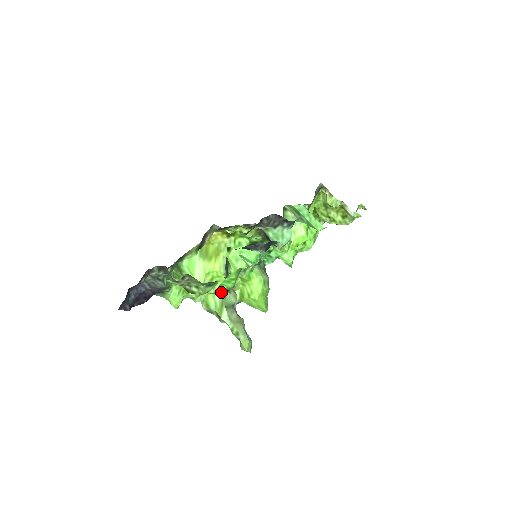
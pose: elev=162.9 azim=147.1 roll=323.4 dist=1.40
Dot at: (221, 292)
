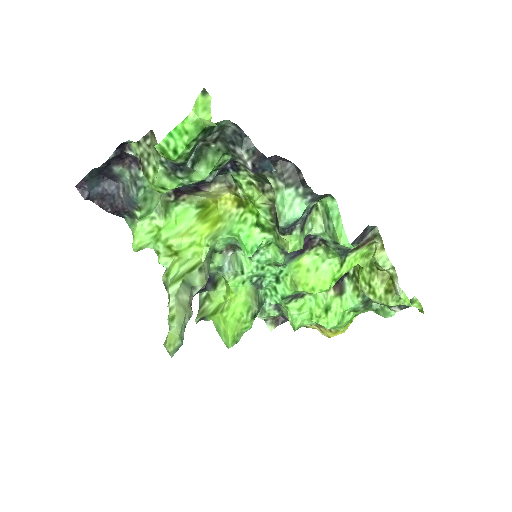
Dot at: (168, 156)
